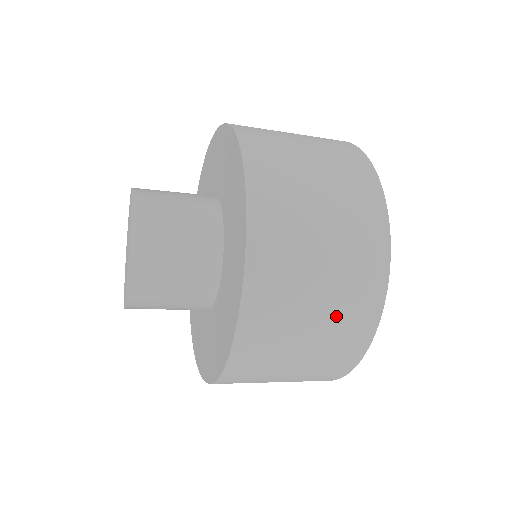
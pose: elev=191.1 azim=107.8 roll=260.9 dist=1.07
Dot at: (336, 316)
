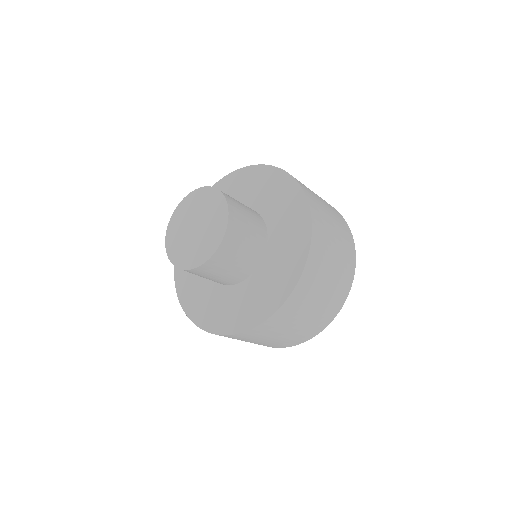
Dot at: (281, 341)
